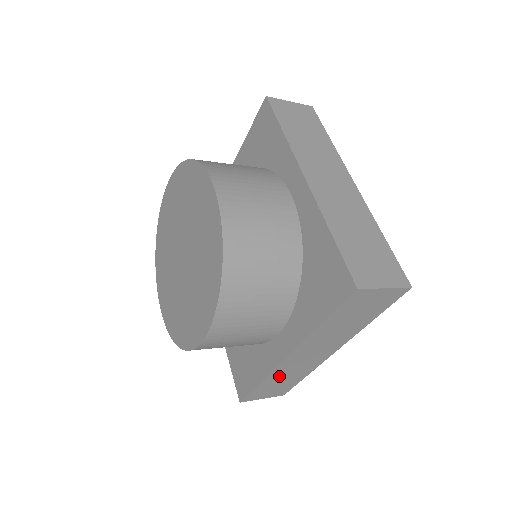
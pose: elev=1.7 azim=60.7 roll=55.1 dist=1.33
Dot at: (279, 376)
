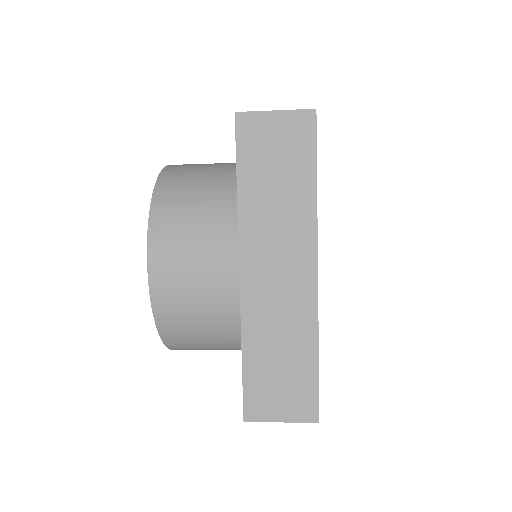
Dot at: occluded
